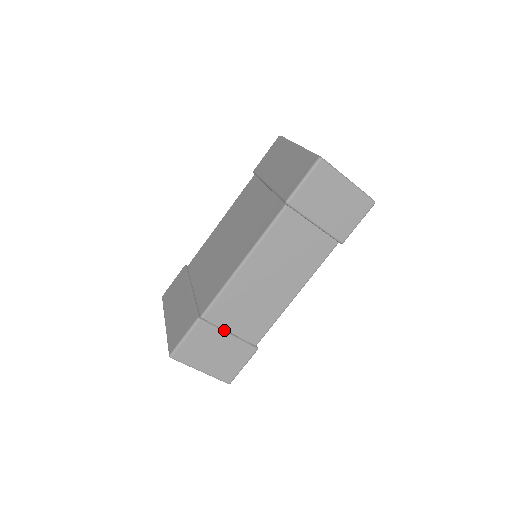
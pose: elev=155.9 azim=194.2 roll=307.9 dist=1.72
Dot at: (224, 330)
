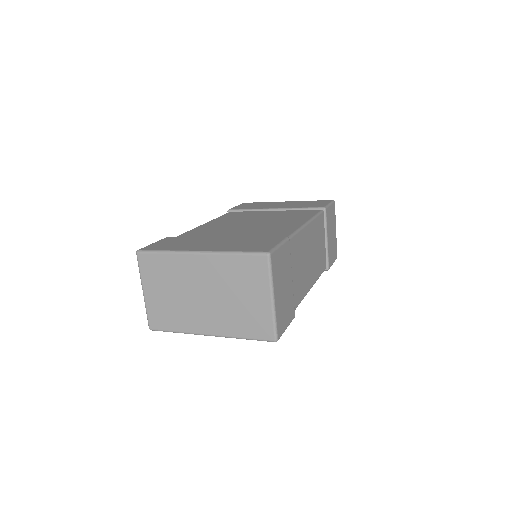
Dot at: occluded
